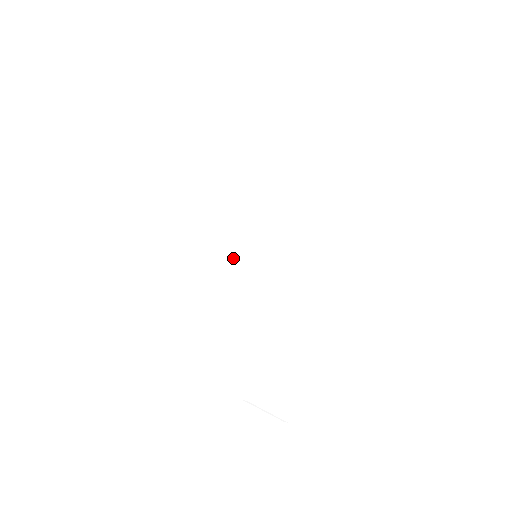
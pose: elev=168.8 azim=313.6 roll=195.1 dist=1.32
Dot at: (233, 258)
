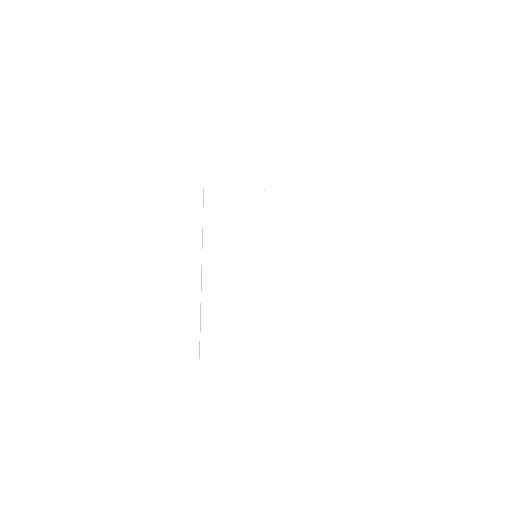
Dot at: (220, 248)
